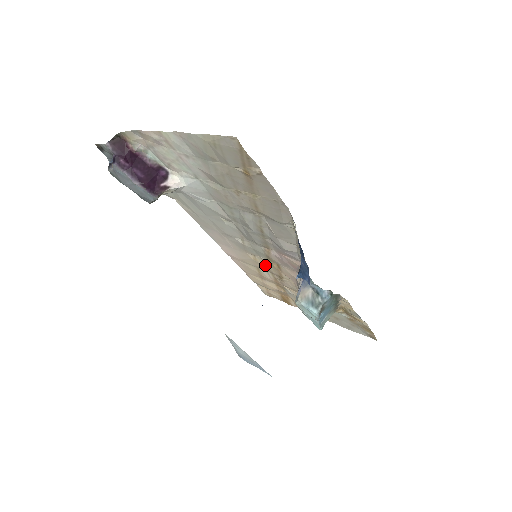
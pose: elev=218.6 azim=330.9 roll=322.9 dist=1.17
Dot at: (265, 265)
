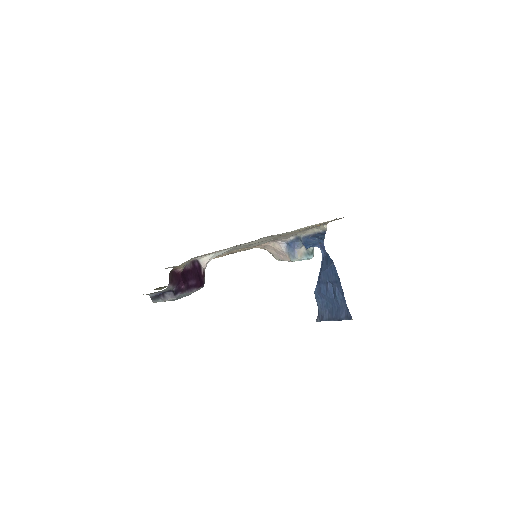
Dot at: occluded
